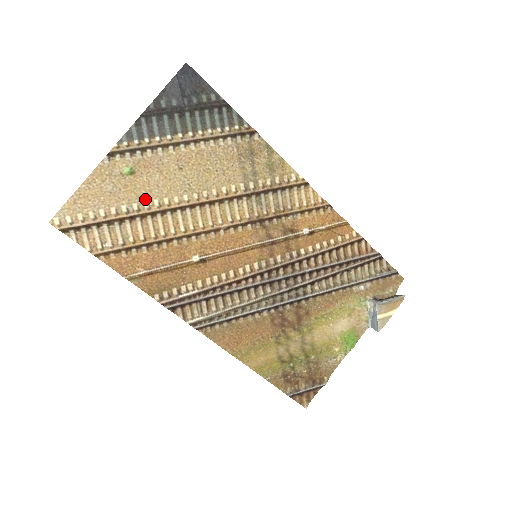
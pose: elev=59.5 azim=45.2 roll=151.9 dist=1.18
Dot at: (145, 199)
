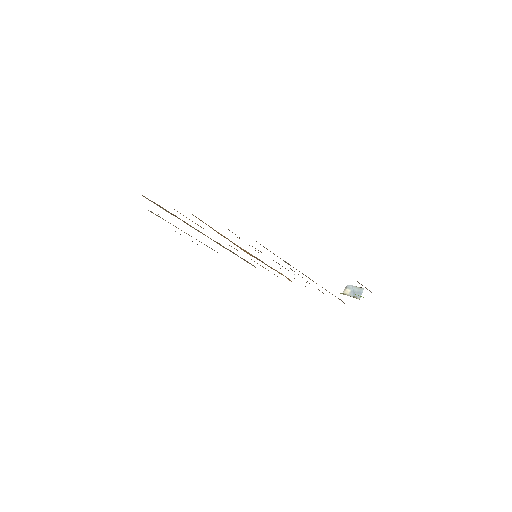
Dot at: occluded
